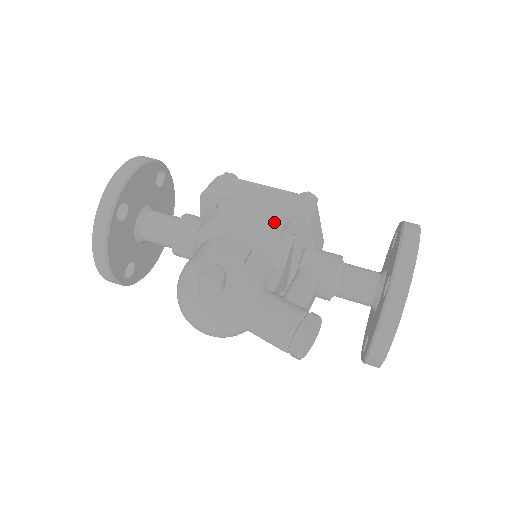
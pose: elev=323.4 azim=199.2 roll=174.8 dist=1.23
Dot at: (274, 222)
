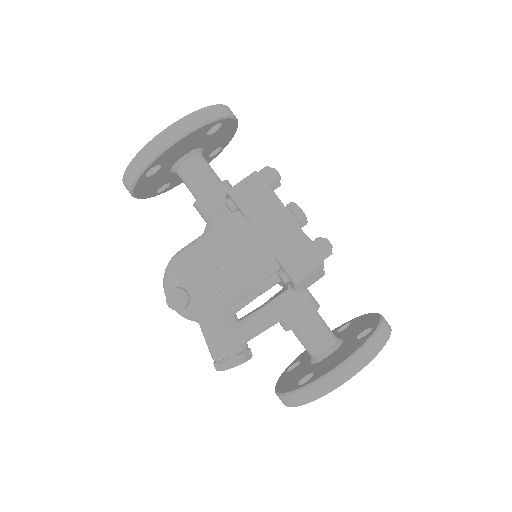
Dot at: (266, 267)
